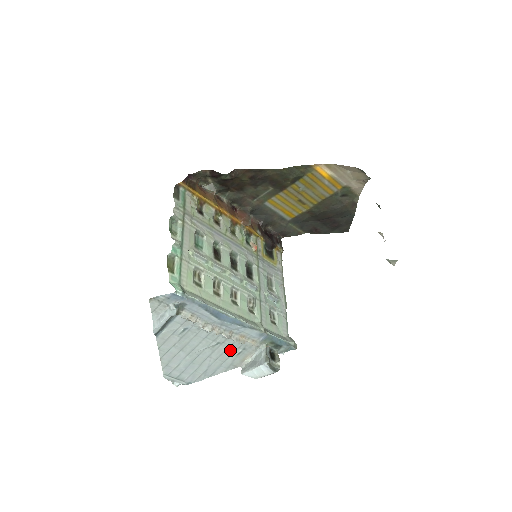
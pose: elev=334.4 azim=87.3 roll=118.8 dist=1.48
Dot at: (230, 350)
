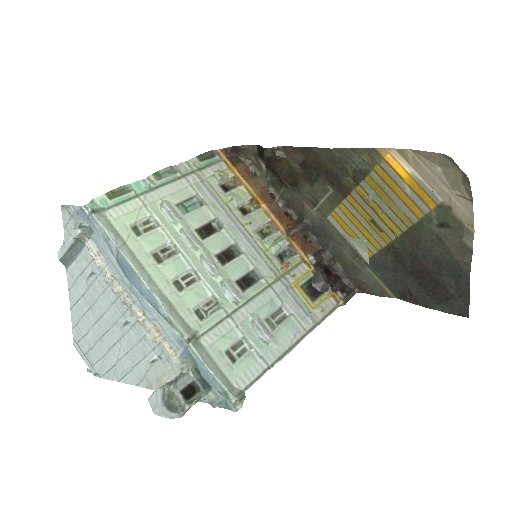
Dot at: (143, 347)
